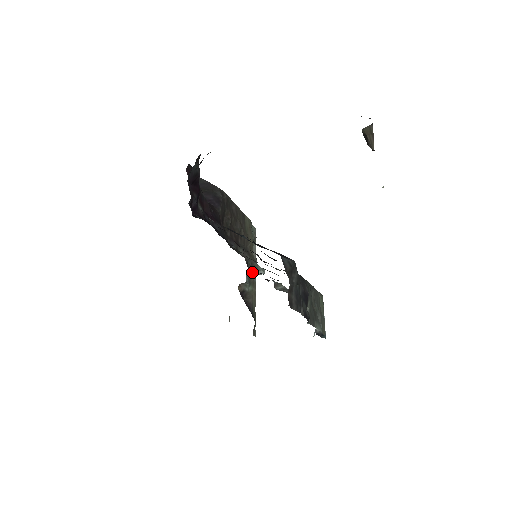
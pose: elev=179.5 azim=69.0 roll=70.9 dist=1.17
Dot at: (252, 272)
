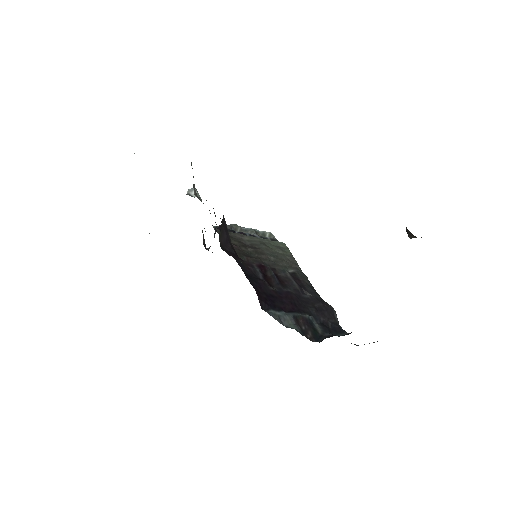
Dot at: occluded
